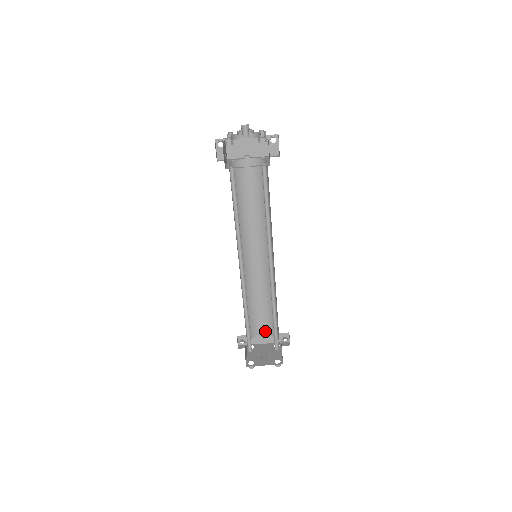
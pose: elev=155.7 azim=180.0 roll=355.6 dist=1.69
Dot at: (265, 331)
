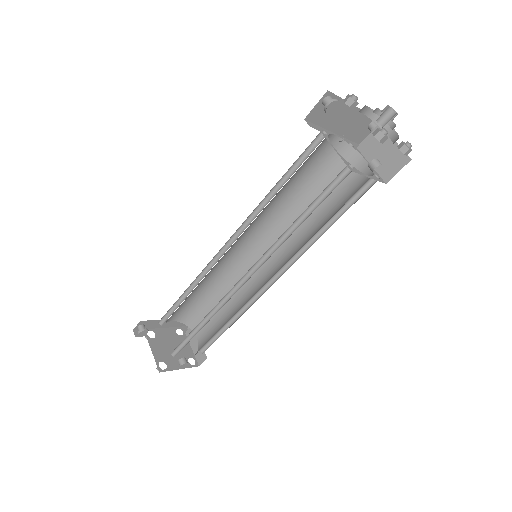
Dot at: (178, 317)
